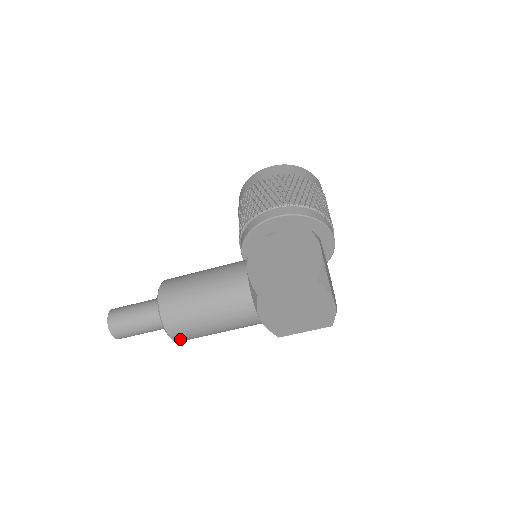
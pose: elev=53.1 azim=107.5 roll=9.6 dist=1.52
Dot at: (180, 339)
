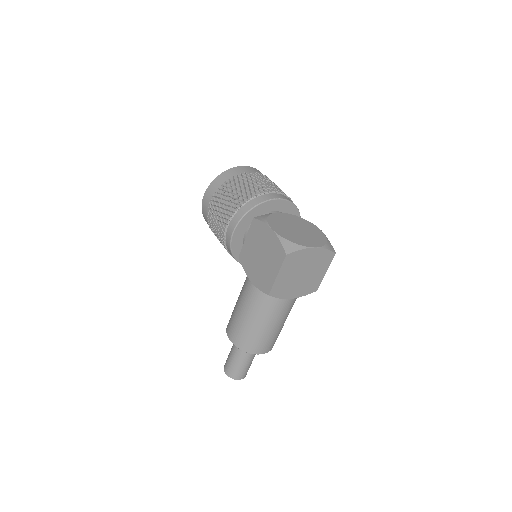
Dot at: (269, 348)
